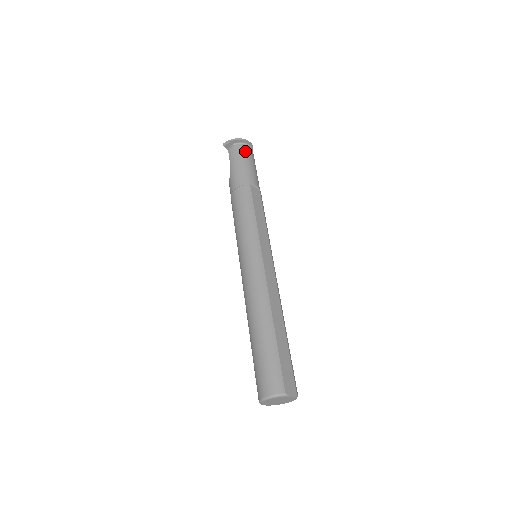
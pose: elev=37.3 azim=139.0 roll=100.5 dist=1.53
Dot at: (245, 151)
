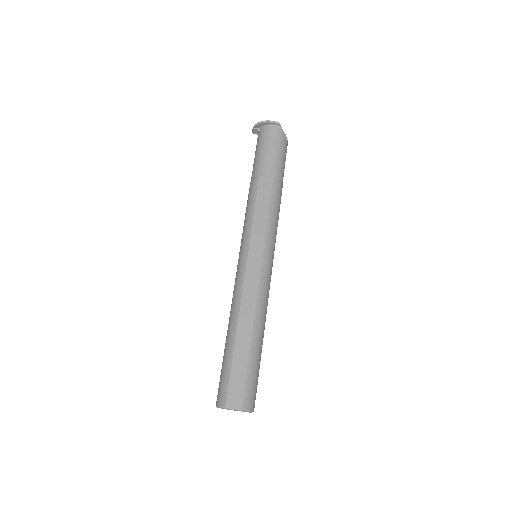
Dot at: (266, 135)
